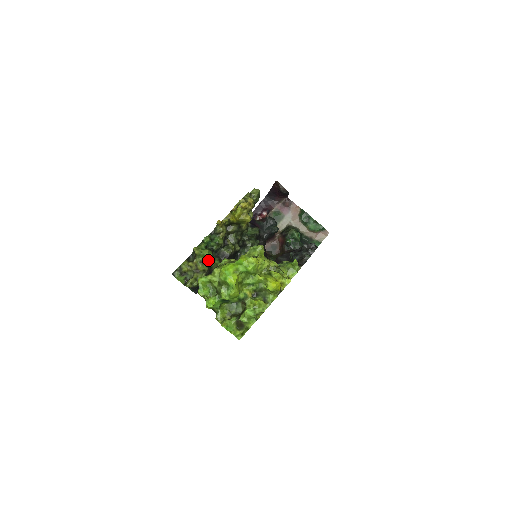
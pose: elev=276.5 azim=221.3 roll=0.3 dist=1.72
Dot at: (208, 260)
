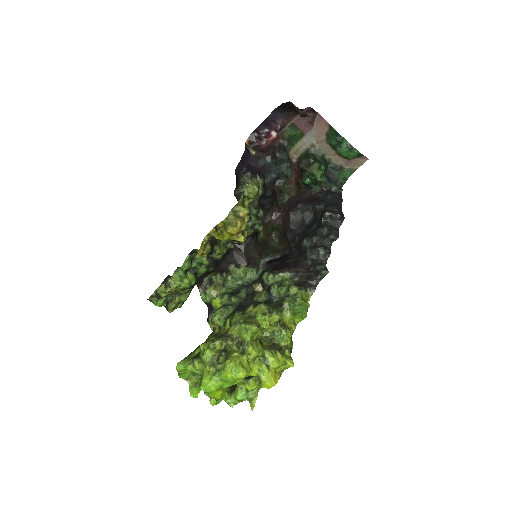
Dot at: occluded
